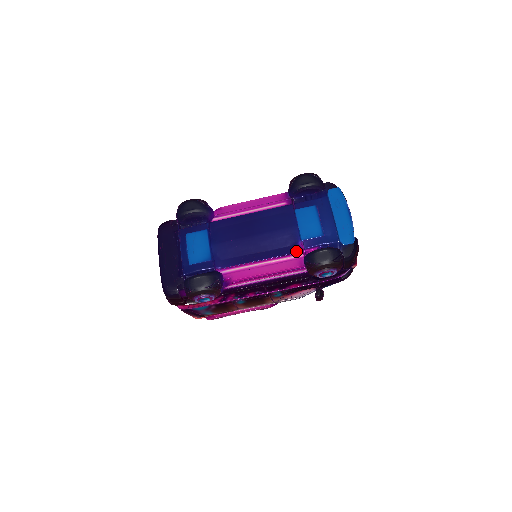
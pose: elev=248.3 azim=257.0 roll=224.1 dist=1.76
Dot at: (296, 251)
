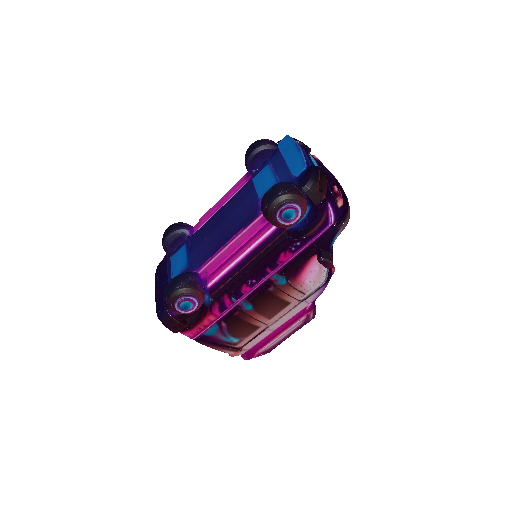
Dot at: (257, 213)
